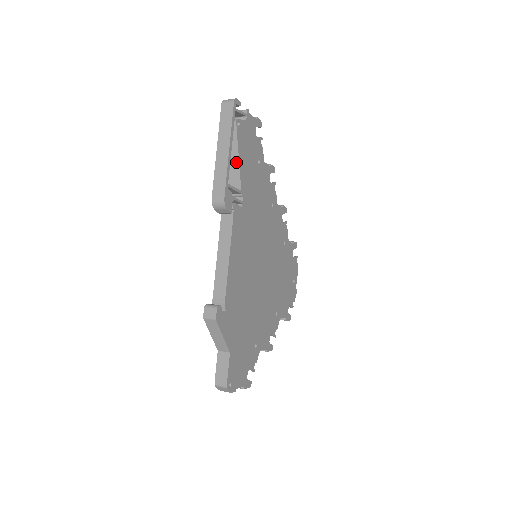
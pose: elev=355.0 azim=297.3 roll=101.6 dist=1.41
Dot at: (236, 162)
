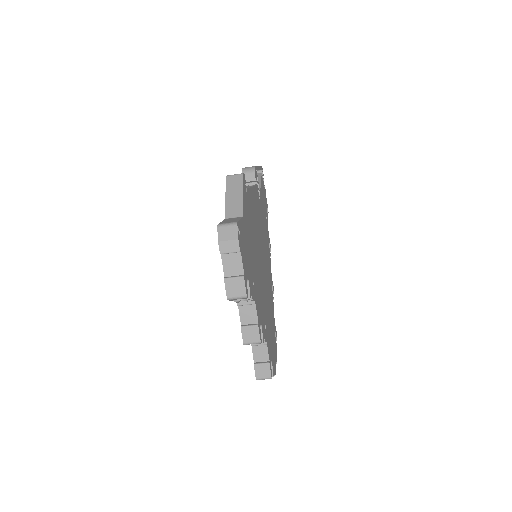
Dot at: occluded
